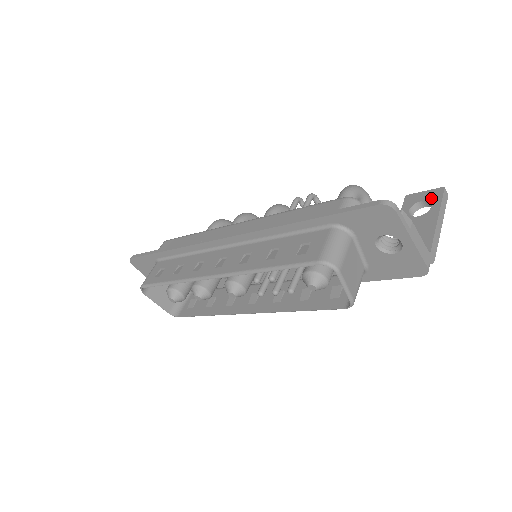
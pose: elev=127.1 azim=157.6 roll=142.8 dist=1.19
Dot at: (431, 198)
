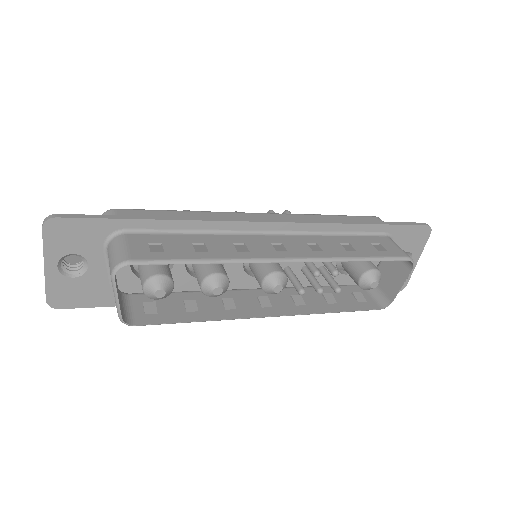
Dot at: occluded
